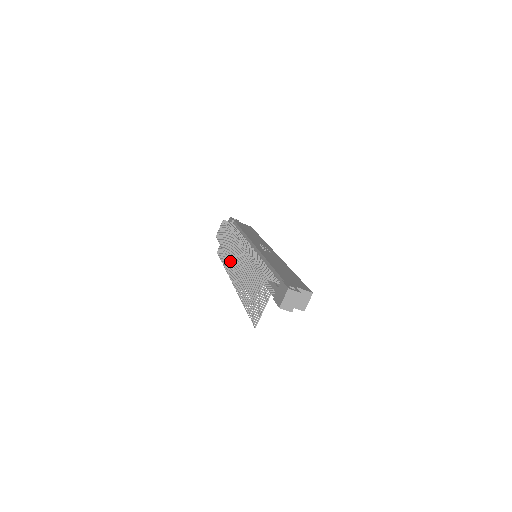
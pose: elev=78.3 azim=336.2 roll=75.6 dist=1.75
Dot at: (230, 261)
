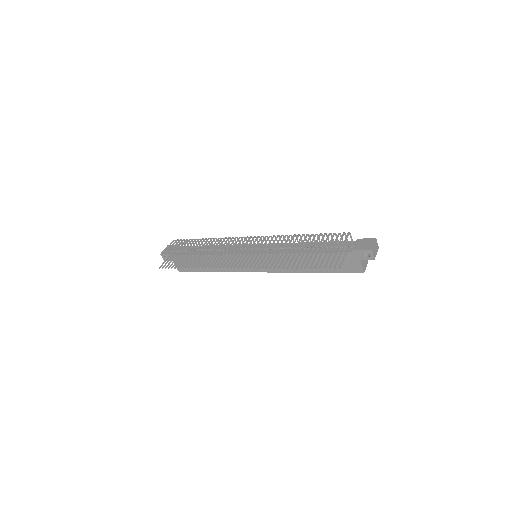
Dot at: occluded
